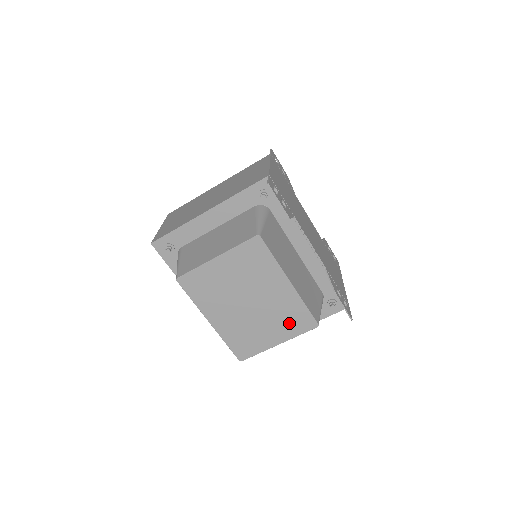
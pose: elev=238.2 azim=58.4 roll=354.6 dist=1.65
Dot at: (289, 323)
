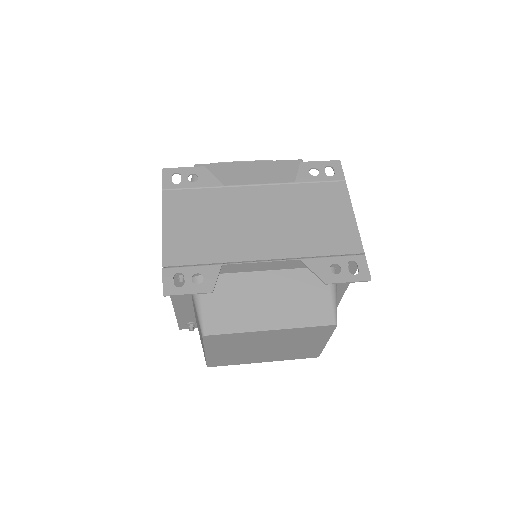
Dot at: (312, 336)
